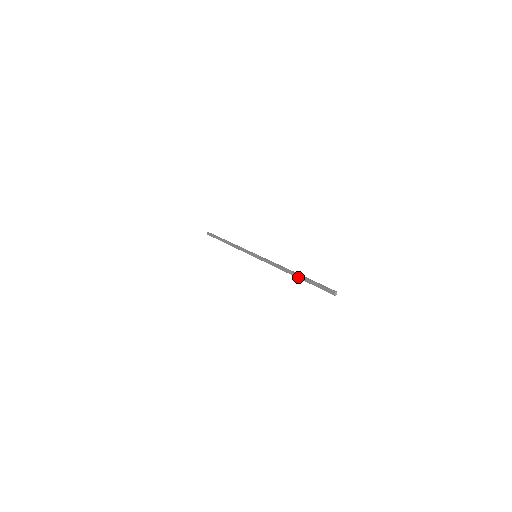
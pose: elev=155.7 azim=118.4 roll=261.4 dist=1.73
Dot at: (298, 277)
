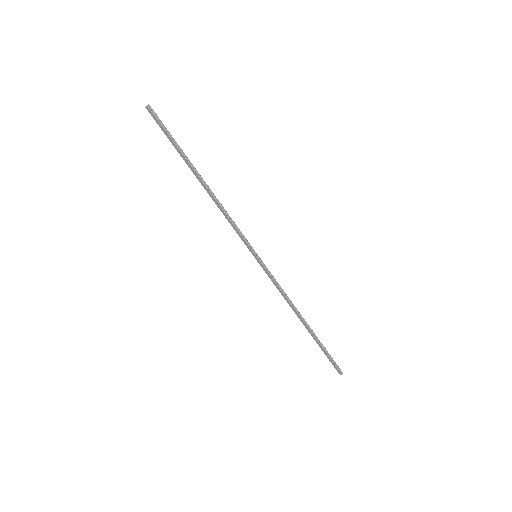
Dot at: (309, 332)
